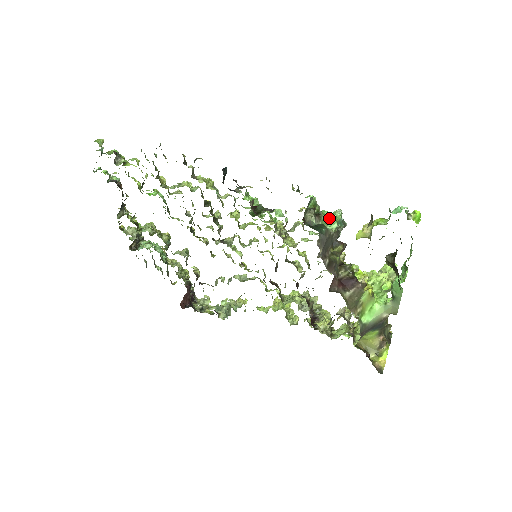
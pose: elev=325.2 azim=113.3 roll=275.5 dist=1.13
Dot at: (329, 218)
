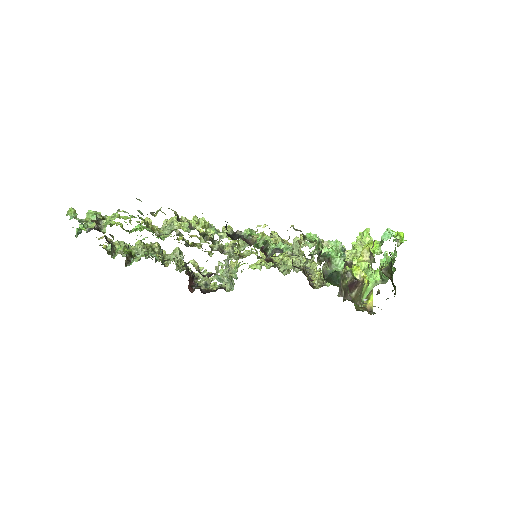
Dot at: (337, 259)
